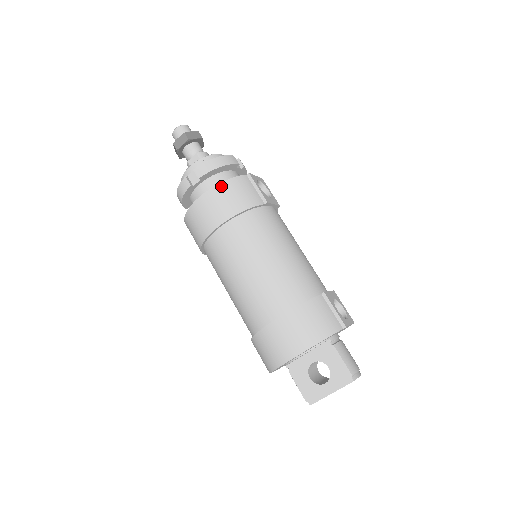
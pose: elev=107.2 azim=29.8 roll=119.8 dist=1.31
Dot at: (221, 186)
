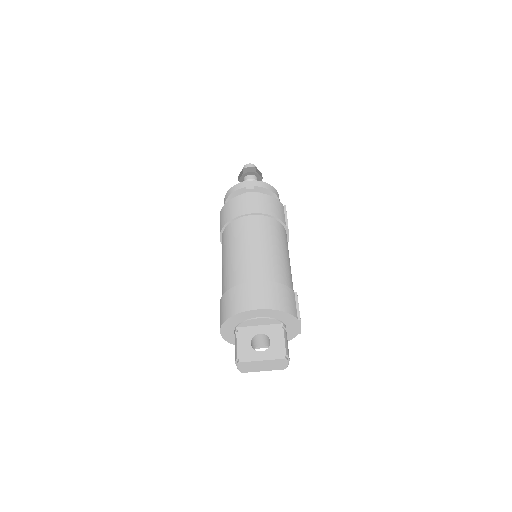
Dot at: (267, 196)
